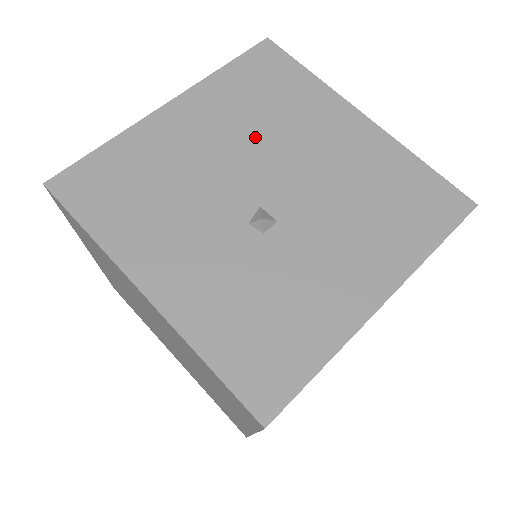
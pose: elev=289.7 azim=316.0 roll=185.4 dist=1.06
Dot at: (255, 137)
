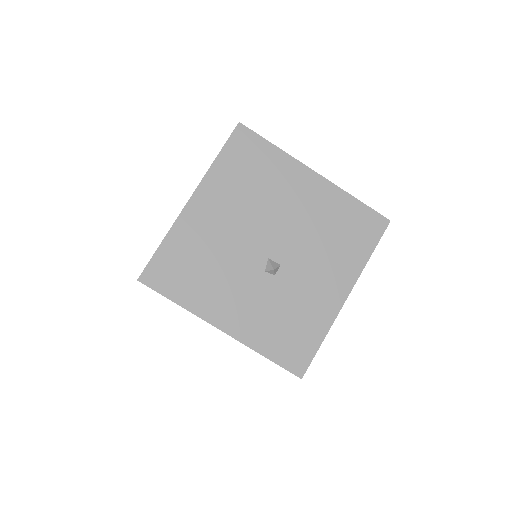
Dot at: (253, 209)
